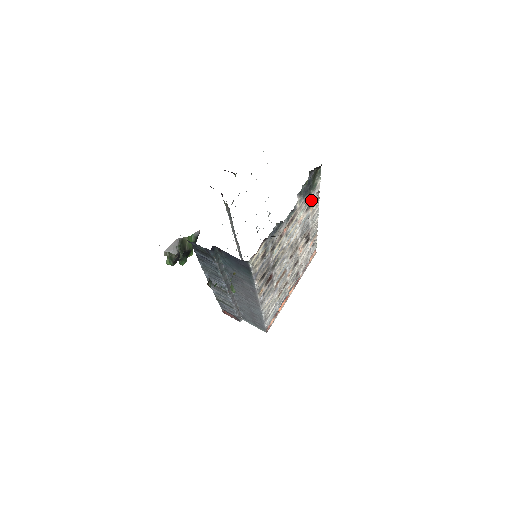
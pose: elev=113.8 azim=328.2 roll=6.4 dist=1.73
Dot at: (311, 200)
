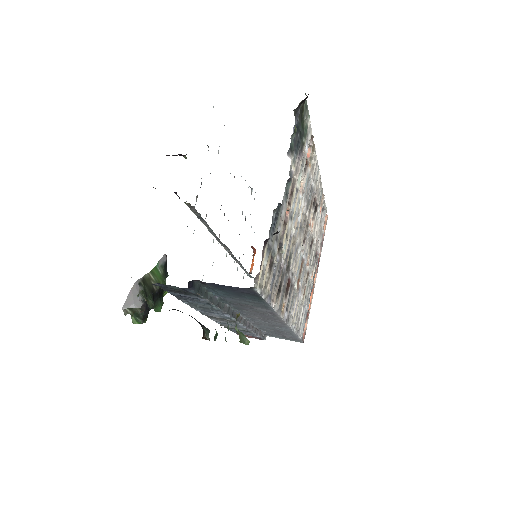
Dot at: (306, 153)
